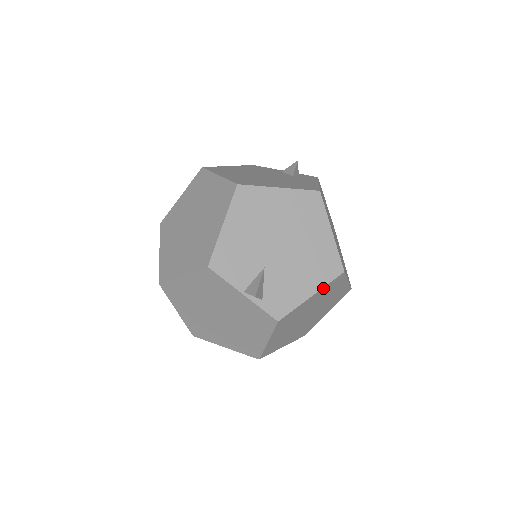
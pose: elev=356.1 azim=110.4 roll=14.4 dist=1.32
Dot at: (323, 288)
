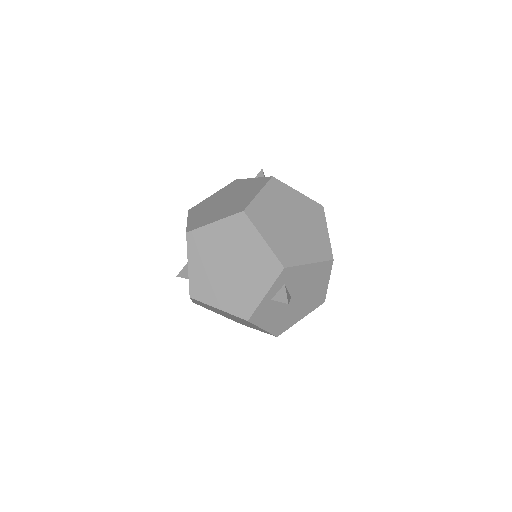
Dot at: (307, 198)
